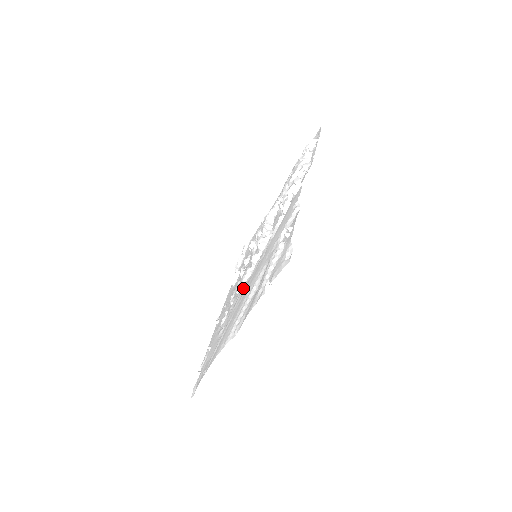
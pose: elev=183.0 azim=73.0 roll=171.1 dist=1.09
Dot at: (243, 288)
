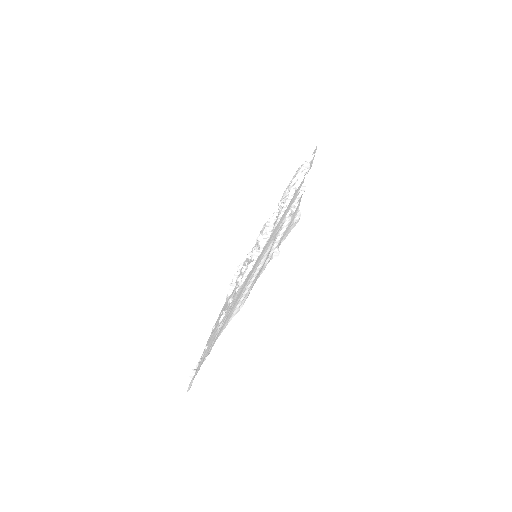
Dot at: (245, 279)
